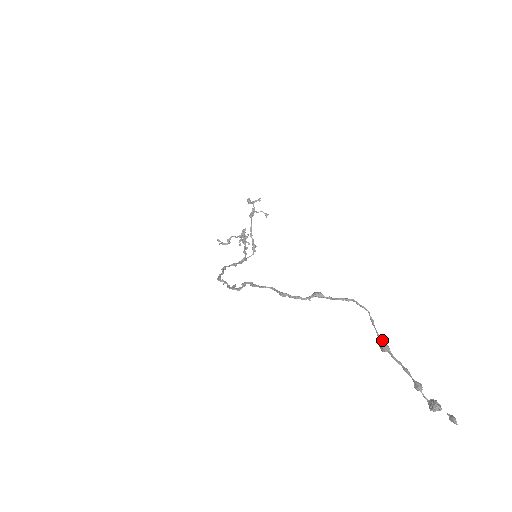
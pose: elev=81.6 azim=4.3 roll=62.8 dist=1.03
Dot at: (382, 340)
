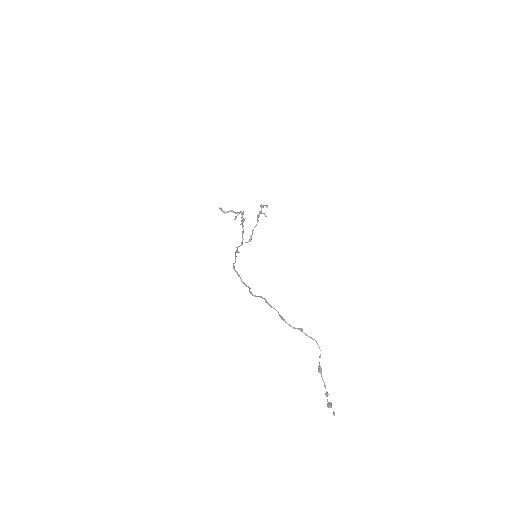
Dot at: occluded
